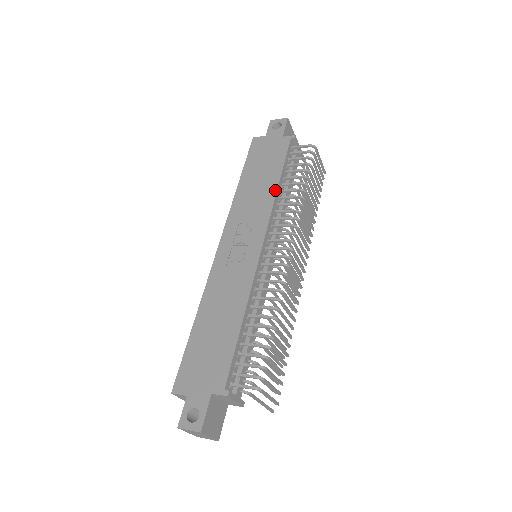
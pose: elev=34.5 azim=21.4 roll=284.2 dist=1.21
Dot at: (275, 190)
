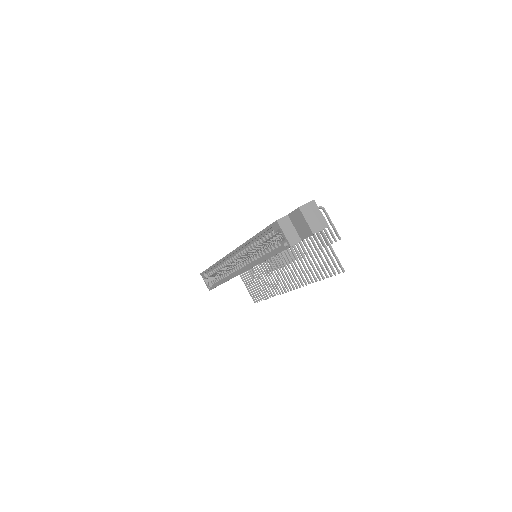
Dot at: occluded
